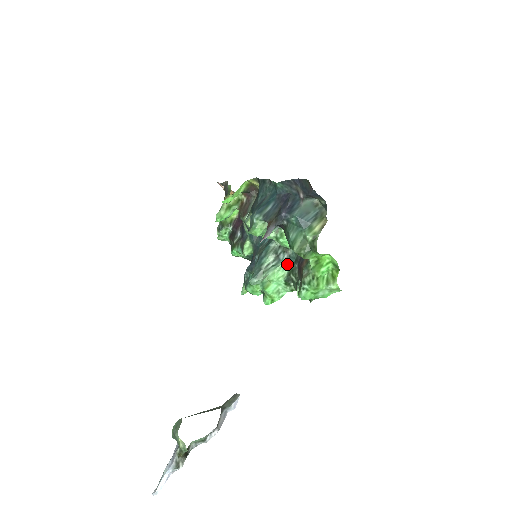
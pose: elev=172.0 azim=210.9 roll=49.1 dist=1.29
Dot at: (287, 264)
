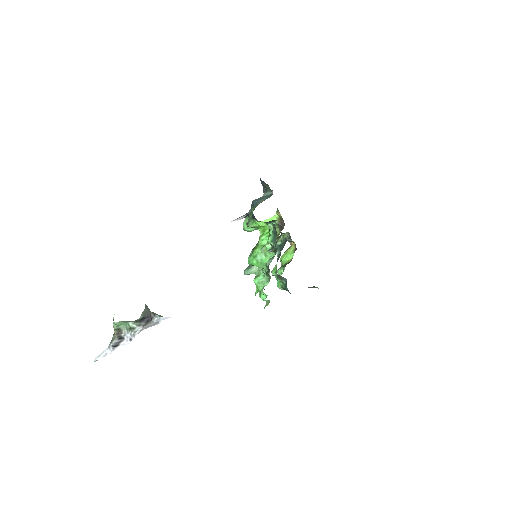
Dot at: (272, 259)
